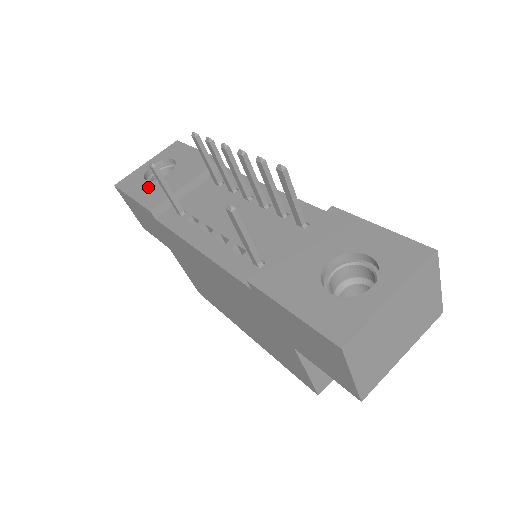
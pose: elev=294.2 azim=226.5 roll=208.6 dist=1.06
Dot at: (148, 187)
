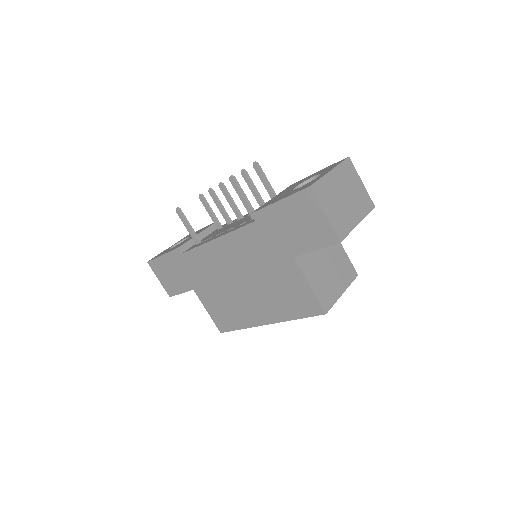
Dot at: occluded
